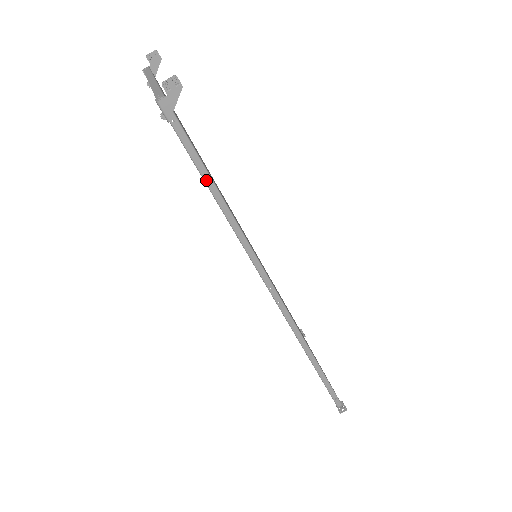
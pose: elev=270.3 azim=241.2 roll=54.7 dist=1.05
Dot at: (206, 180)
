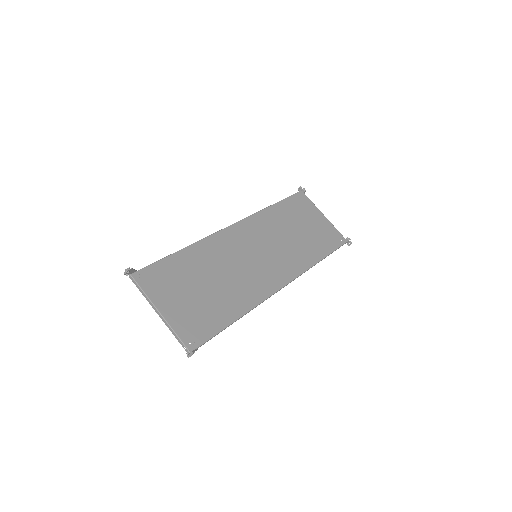
Dot at: occluded
